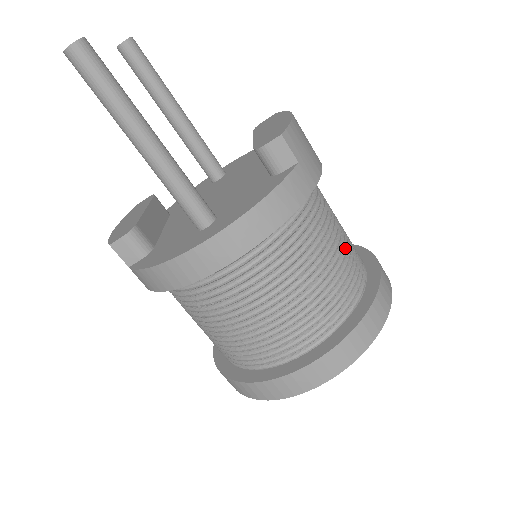
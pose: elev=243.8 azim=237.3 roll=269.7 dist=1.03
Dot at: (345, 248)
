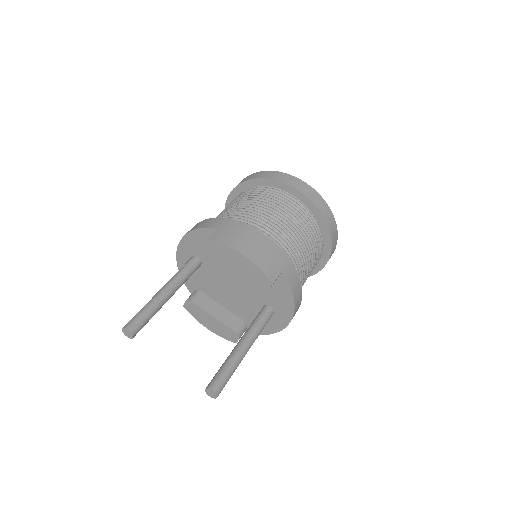
Dot at: (298, 225)
